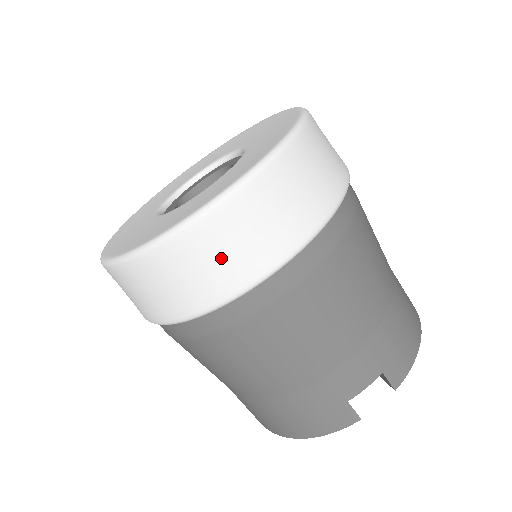
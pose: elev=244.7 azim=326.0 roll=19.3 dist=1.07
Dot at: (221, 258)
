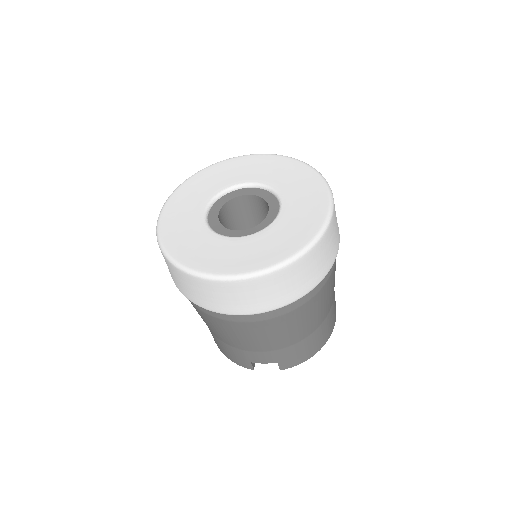
Dot at: (212, 297)
